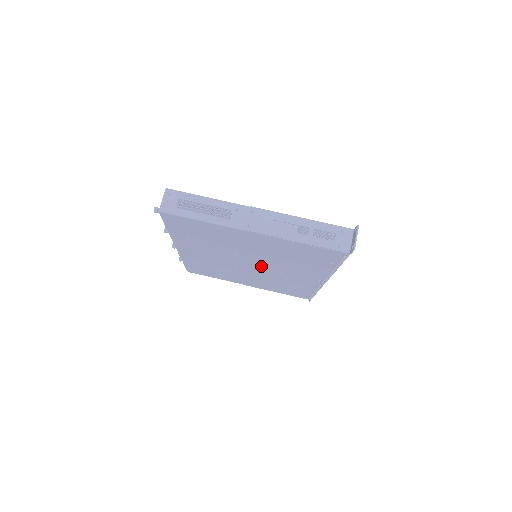
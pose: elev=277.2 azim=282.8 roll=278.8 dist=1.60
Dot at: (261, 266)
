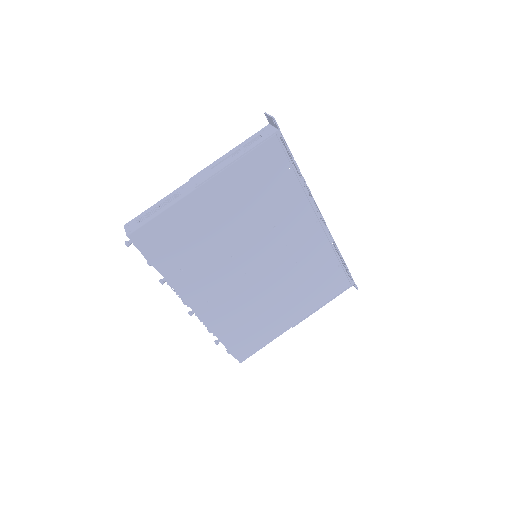
Dot at: (264, 254)
